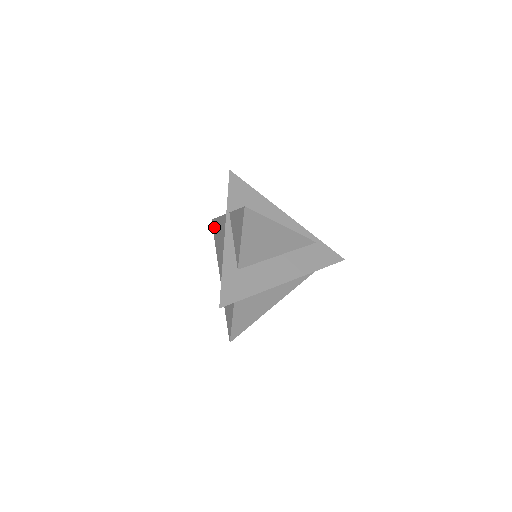
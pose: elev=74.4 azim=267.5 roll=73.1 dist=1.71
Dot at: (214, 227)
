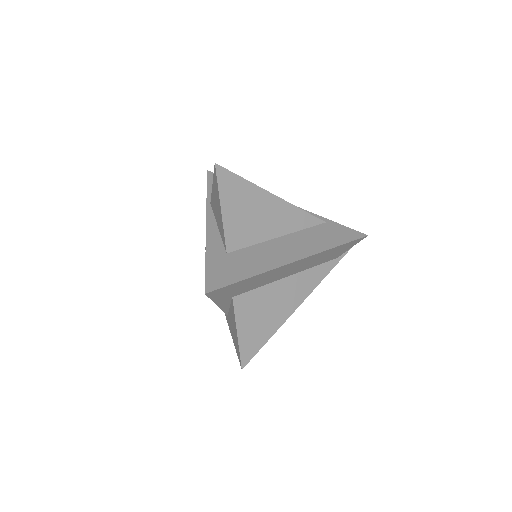
Dot at: occluded
